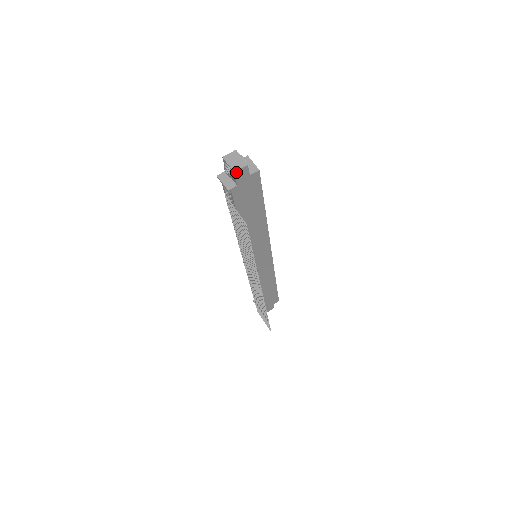
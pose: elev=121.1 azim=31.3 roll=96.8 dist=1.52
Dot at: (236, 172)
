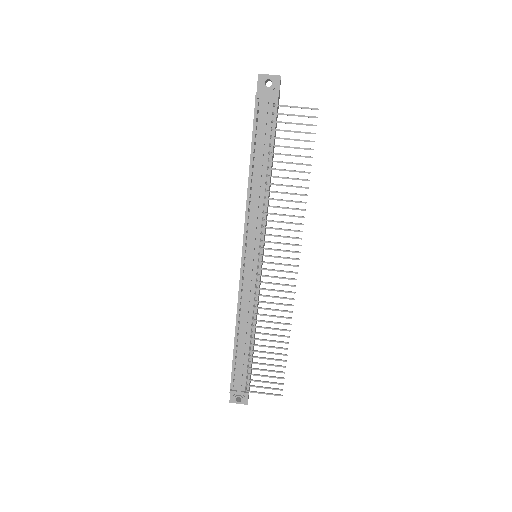
Dot at: (280, 78)
